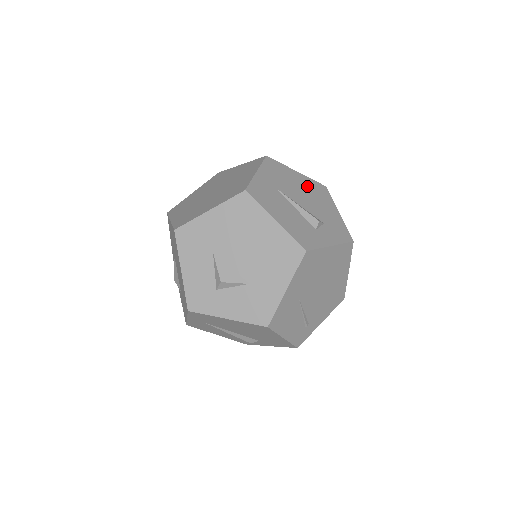
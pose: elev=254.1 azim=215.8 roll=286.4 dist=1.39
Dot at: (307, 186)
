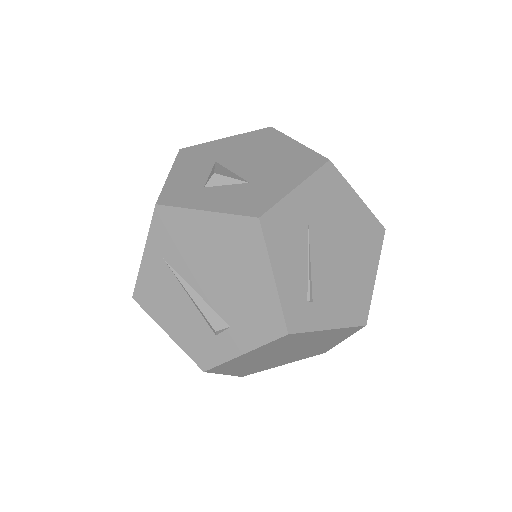
Dot at: occluded
